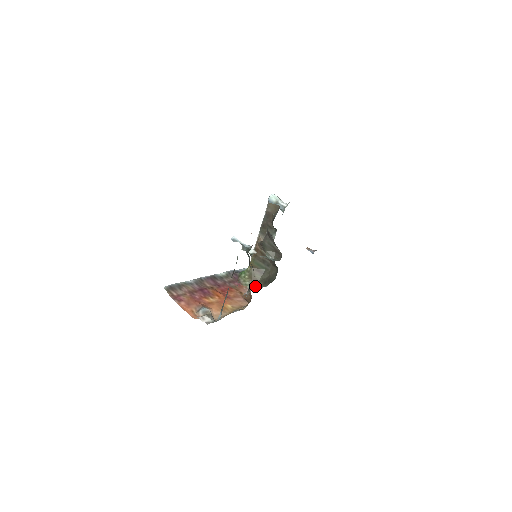
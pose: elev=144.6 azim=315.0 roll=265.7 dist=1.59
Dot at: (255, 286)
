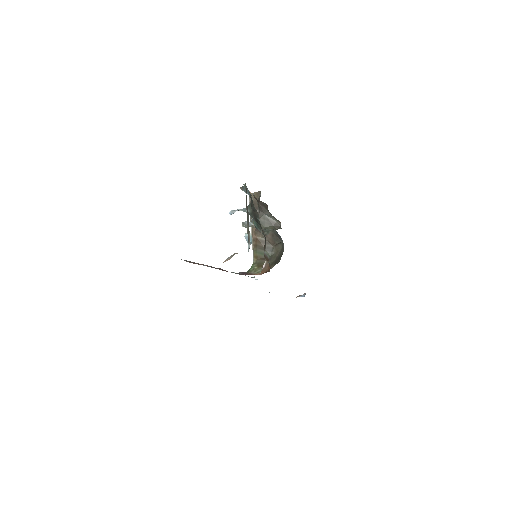
Dot at: occluded
